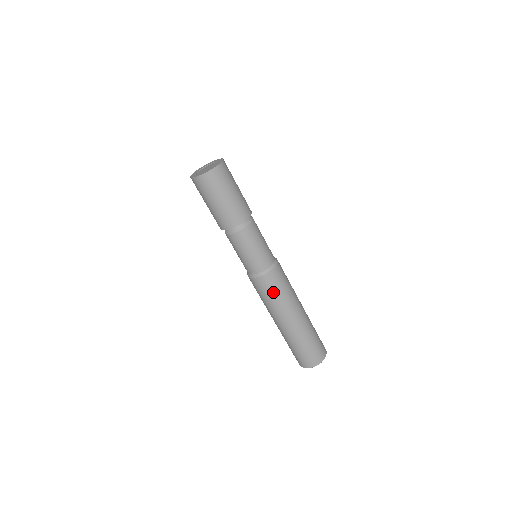
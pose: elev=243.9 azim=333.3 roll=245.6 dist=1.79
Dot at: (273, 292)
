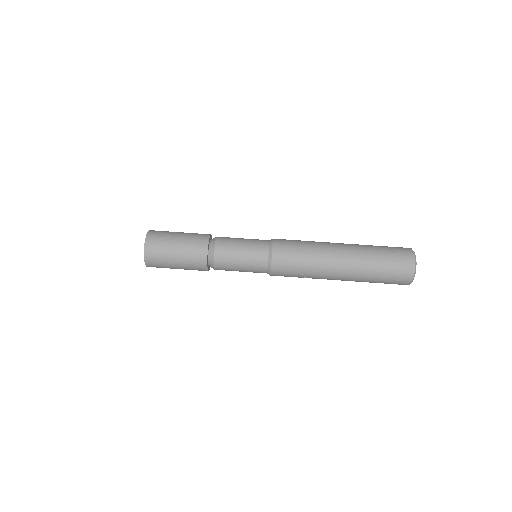
Dot at: (297, 244)
